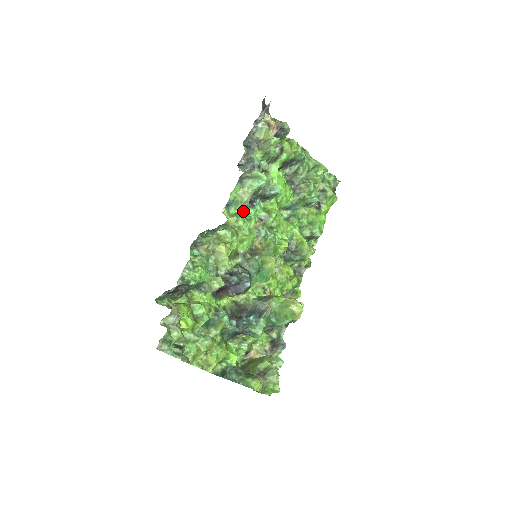
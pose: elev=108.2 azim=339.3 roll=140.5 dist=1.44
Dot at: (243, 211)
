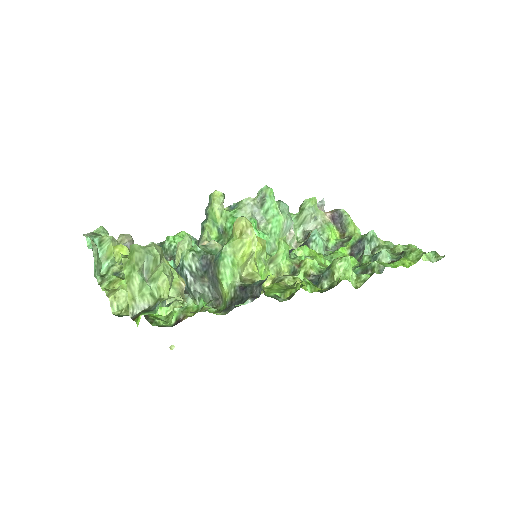
Dot at: (251, 221)
